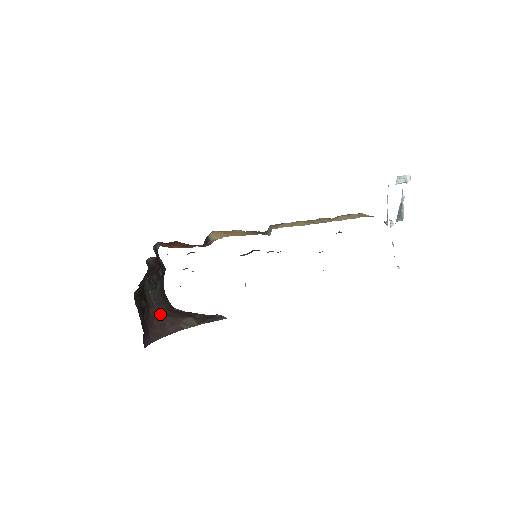
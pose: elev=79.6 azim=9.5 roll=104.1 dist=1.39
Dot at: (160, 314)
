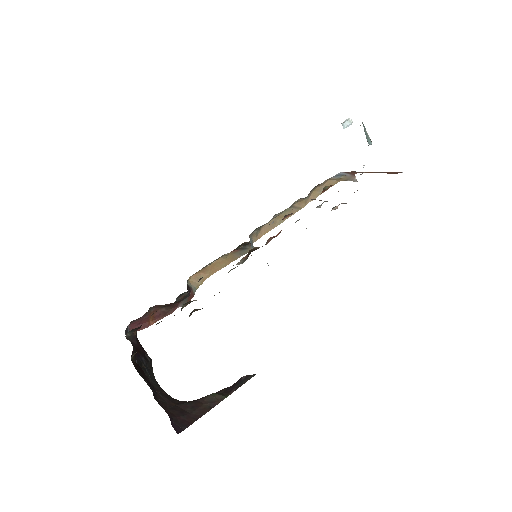
Dot at: (172, 404)
